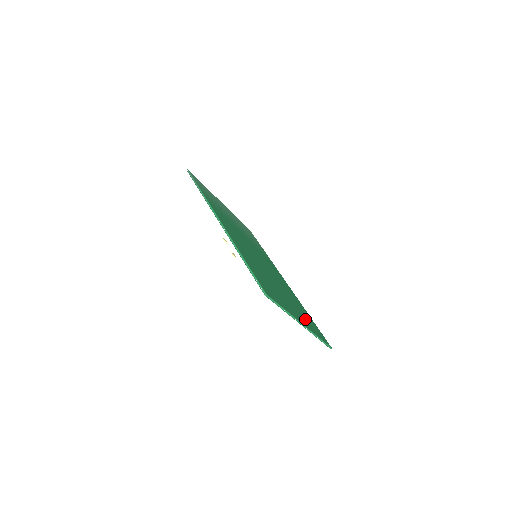
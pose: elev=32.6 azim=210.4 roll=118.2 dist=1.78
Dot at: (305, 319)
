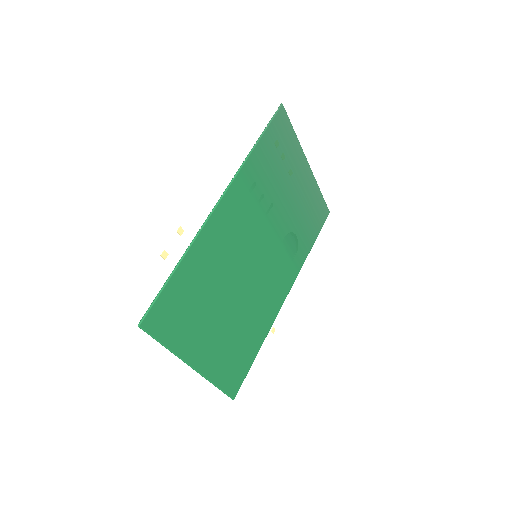
Dot at: (225, 358)
